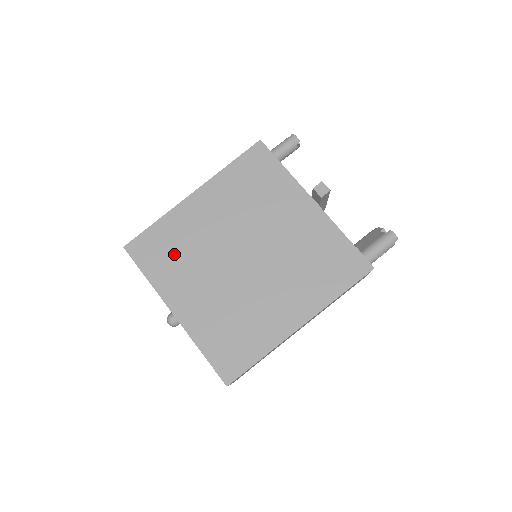
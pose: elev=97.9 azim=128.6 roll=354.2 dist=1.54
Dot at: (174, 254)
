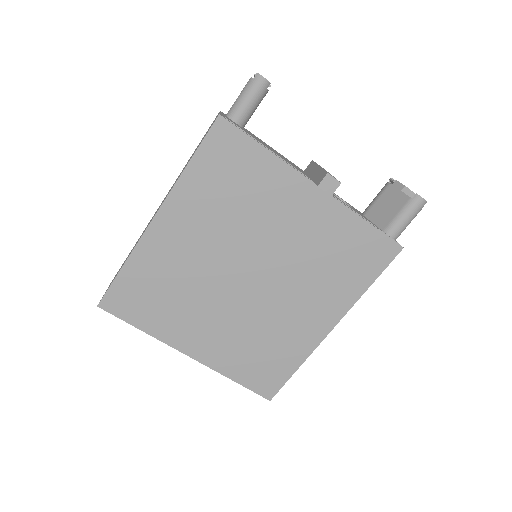
Dot at: (163, 297)
